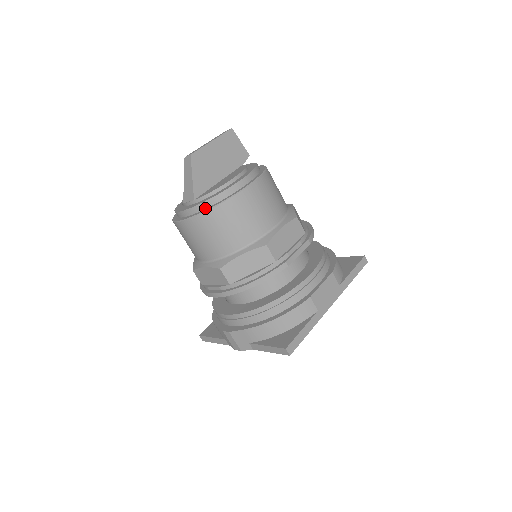
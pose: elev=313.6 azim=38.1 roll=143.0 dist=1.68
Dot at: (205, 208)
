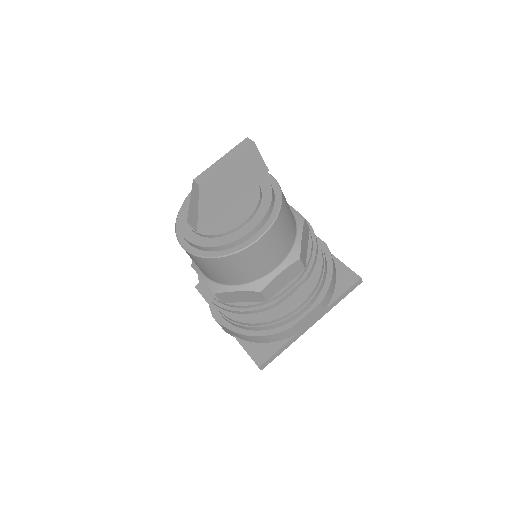
Dot at: (206, 250)
